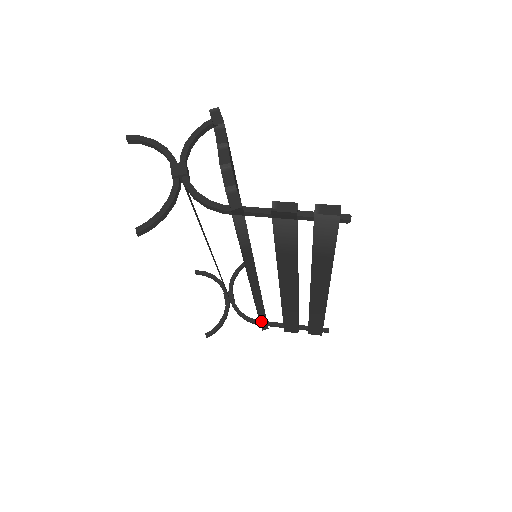
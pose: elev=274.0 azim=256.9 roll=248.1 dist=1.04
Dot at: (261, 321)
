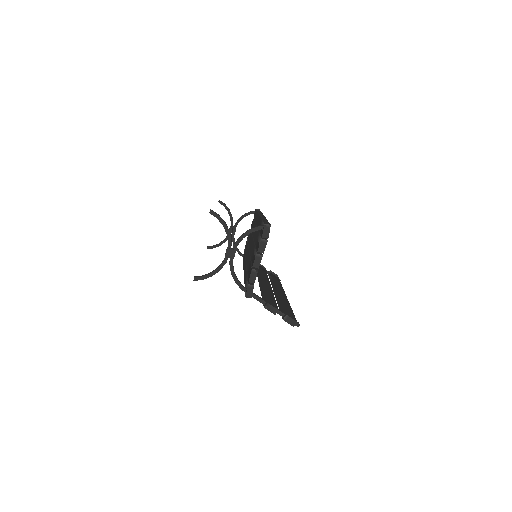
Dot at: occluded
